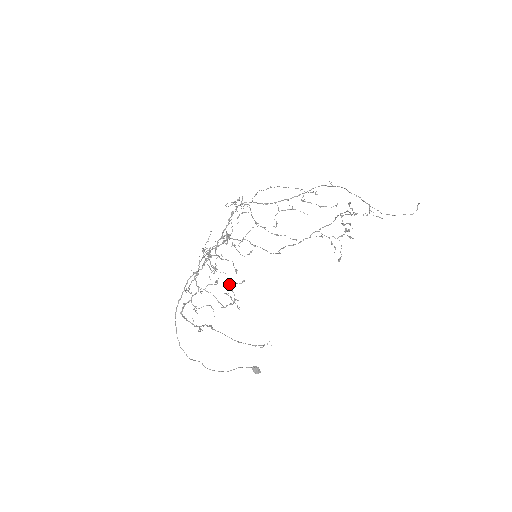
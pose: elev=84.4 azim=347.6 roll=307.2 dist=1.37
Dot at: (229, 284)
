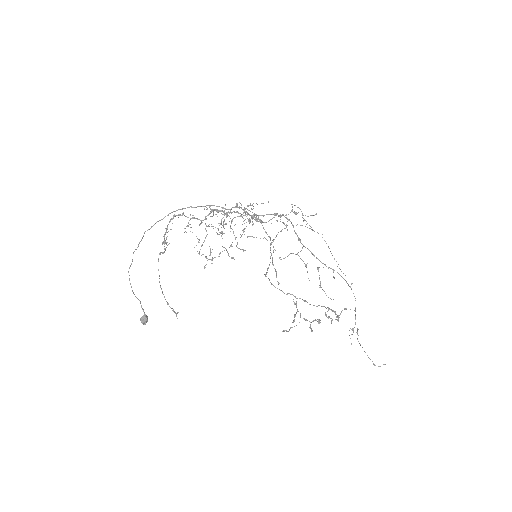
Dot at: occluded
